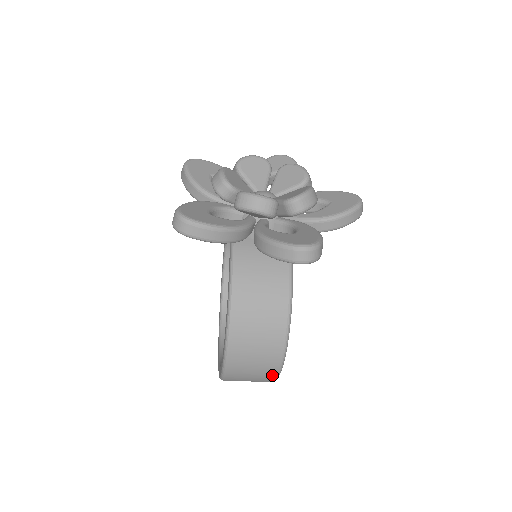
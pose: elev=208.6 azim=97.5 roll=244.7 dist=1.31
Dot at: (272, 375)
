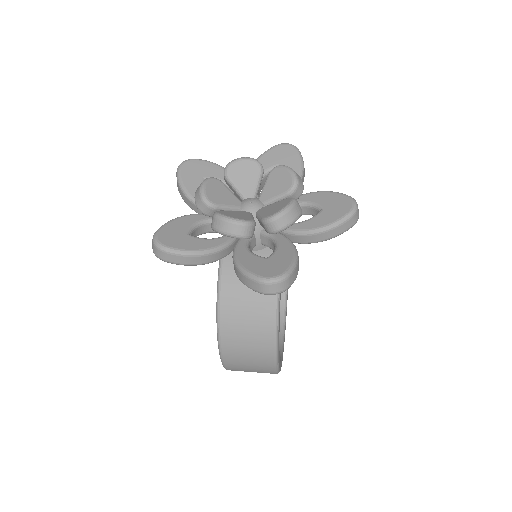
Dot at: (271, 372)
